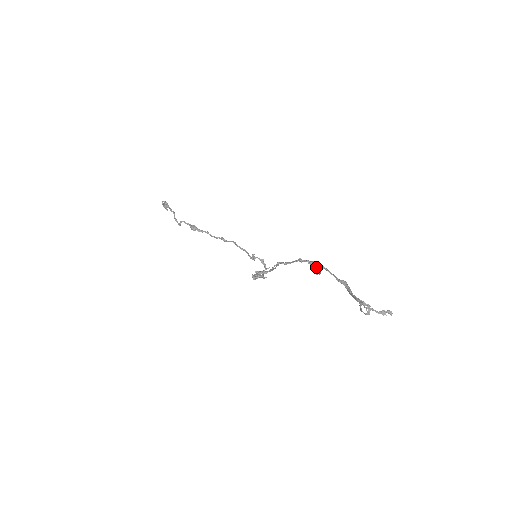
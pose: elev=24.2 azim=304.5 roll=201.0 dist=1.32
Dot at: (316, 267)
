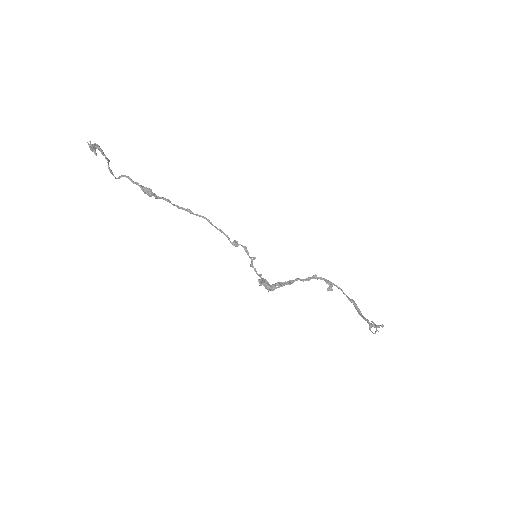
Dot at: (329, 284)
